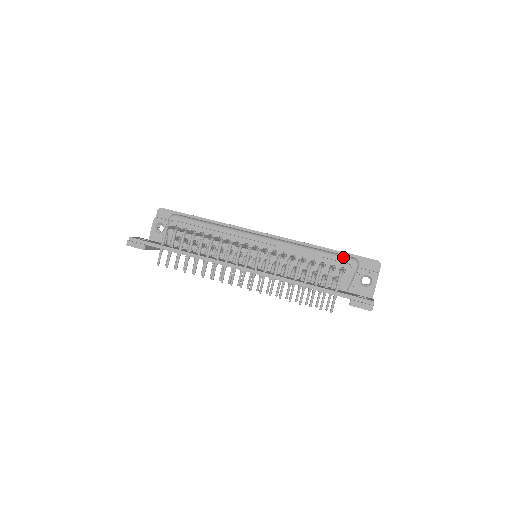
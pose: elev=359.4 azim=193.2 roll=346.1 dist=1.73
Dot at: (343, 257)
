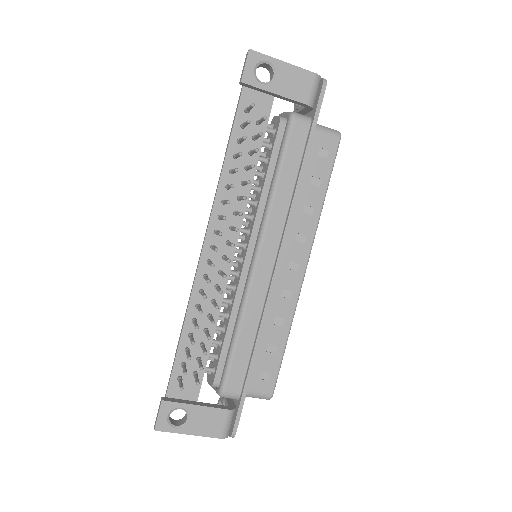
Dot at: occluded
